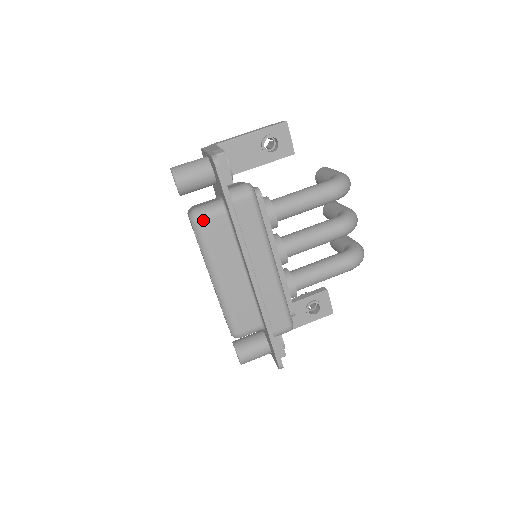
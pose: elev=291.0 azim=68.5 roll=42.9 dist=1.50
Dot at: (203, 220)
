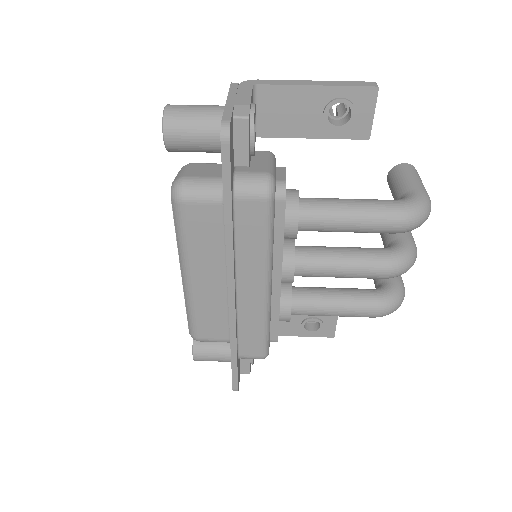
Dot at: (187, 202)
